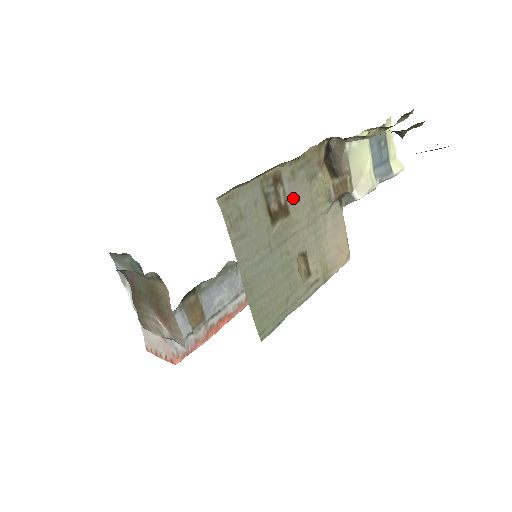
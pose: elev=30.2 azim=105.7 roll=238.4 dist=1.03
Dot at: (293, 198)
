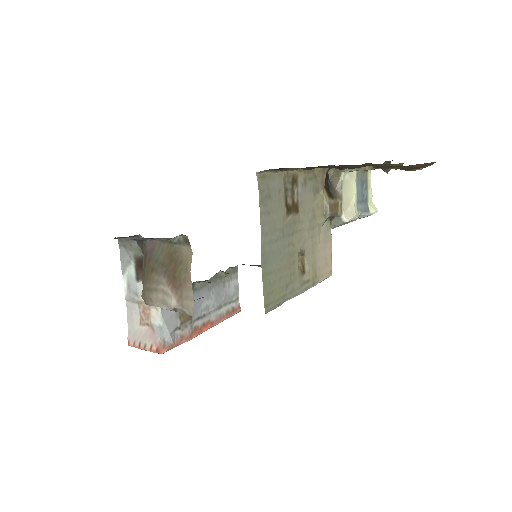
Dot at: (302, 201)
